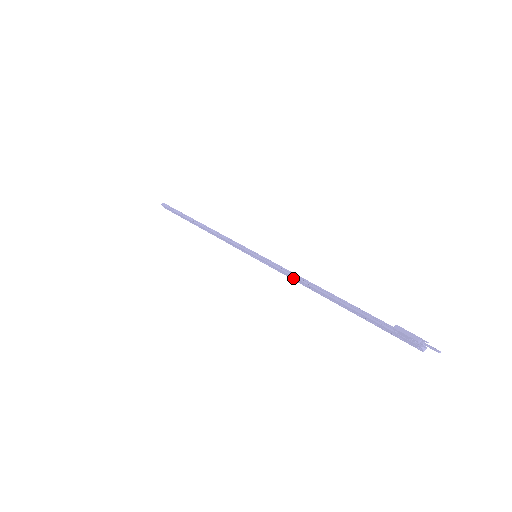
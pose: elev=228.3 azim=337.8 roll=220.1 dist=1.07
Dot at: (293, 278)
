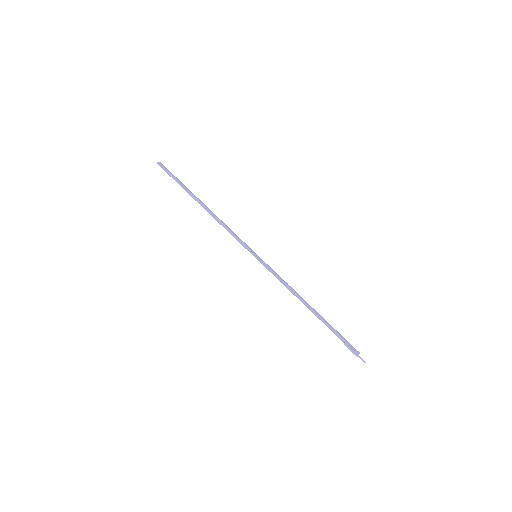
Dot at: (285, 286)
